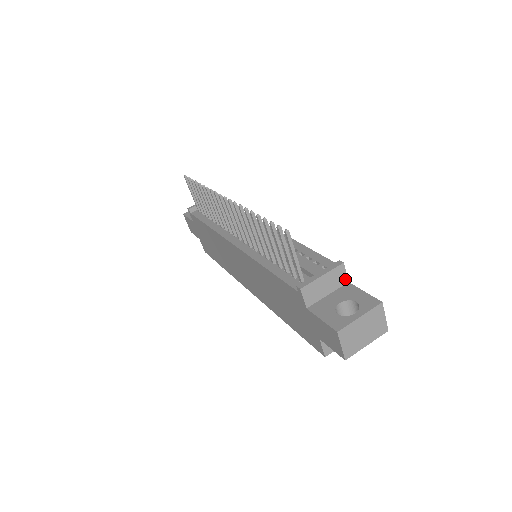
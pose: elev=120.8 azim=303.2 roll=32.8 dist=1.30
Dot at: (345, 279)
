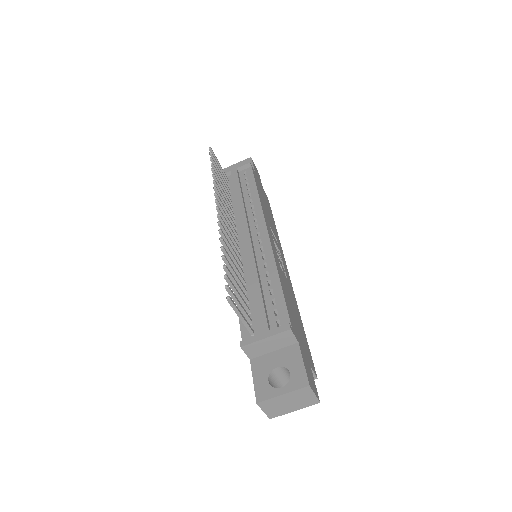
Dot at: (294, 340)
